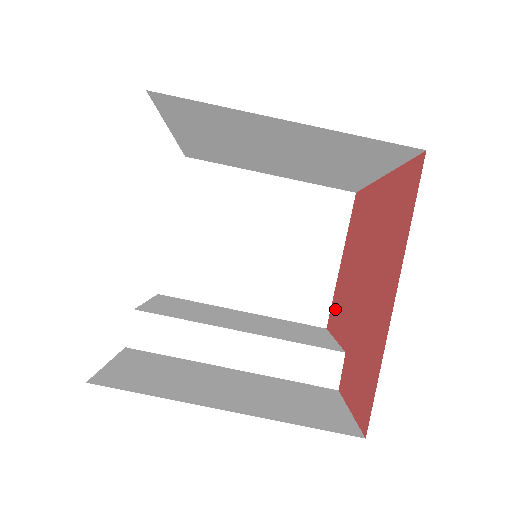
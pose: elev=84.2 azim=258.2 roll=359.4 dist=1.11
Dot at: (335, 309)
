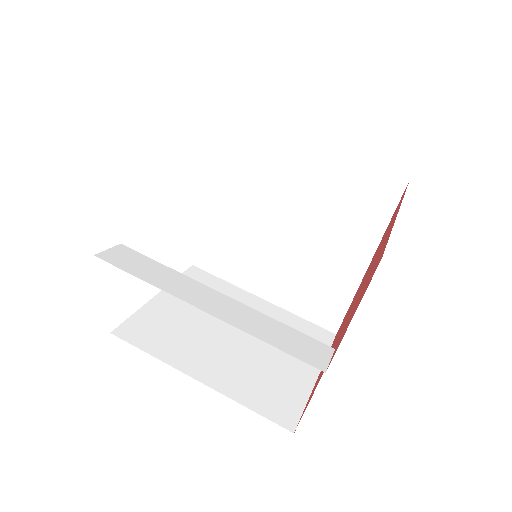
Dot at: (311, 394)
